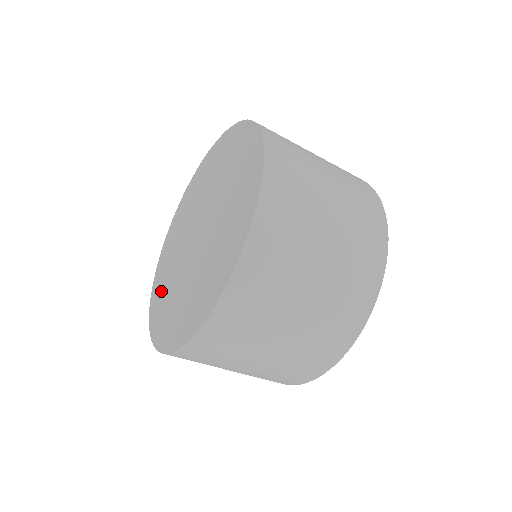
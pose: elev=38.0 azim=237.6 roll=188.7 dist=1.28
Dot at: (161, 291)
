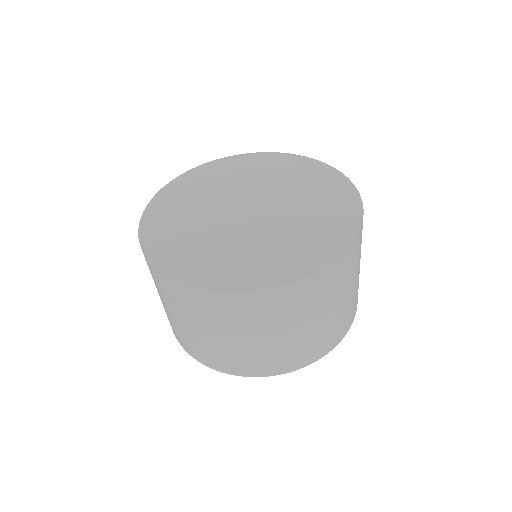
Dot at: (182, 249)
